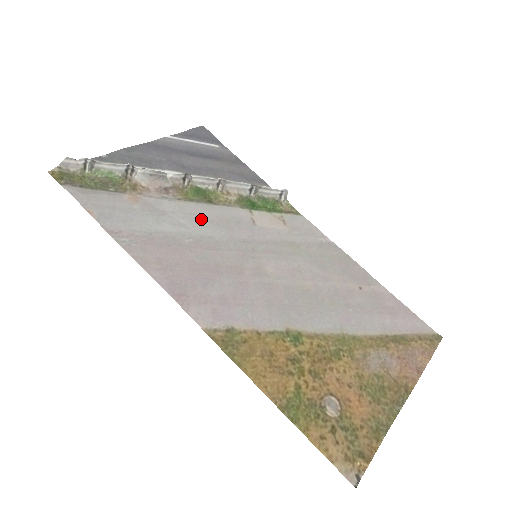
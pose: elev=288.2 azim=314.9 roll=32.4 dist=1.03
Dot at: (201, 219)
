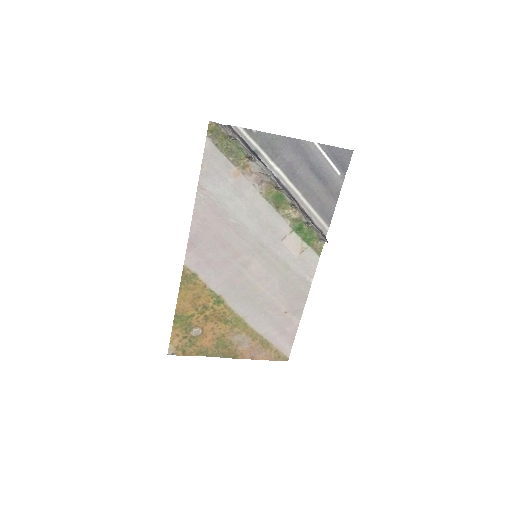
Dot at: (256, 214)
